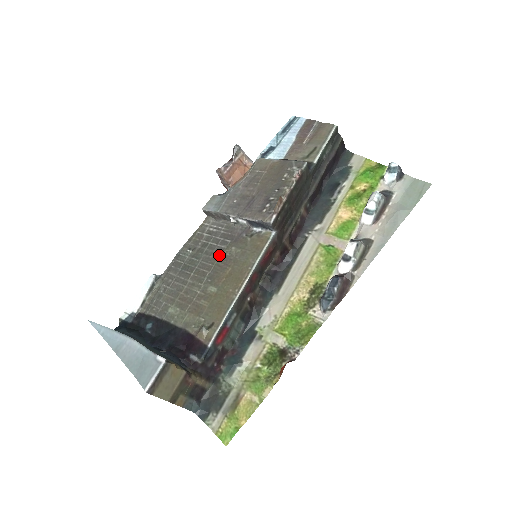
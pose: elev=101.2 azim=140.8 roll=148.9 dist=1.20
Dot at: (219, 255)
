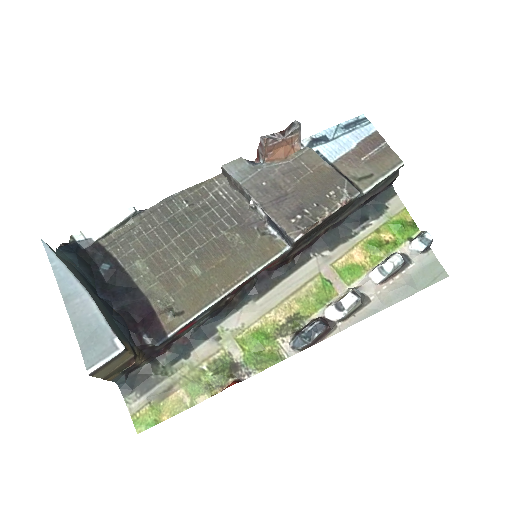
Dot at: (218, 233)
